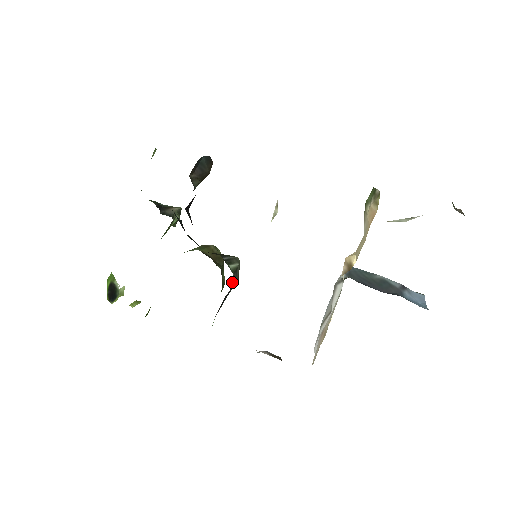
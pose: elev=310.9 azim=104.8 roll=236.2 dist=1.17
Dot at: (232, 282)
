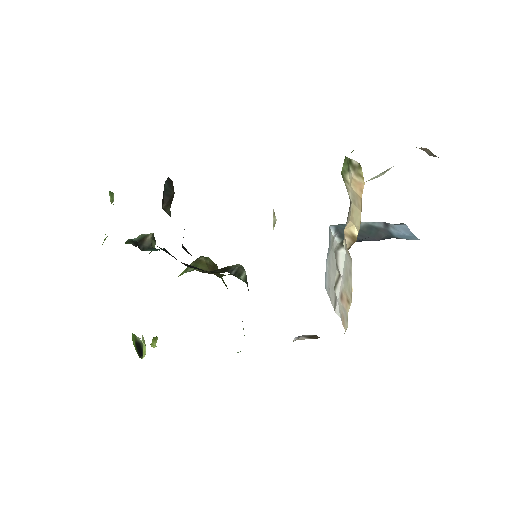
Dot at: occluded
